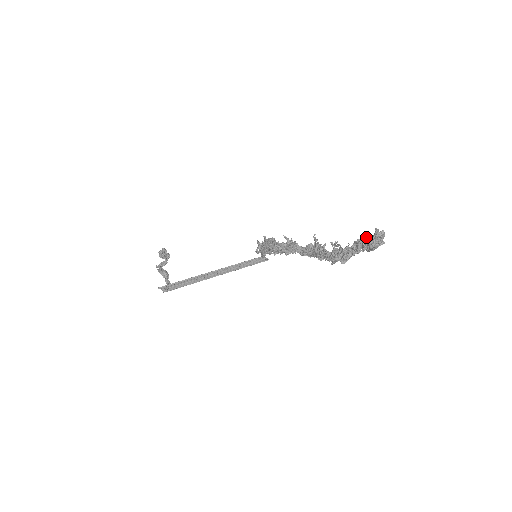
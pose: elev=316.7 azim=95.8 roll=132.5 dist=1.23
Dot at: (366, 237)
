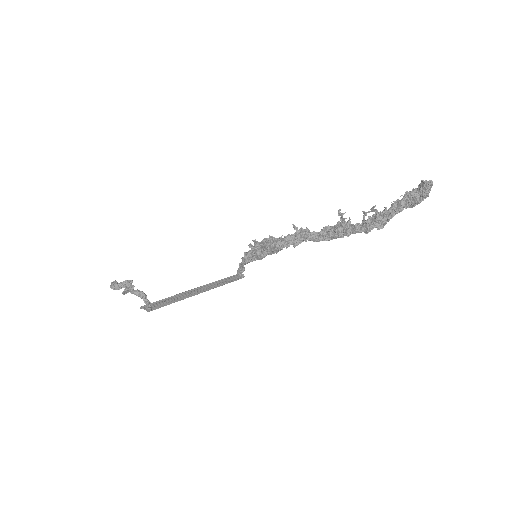
Dot at: (411, 191)
